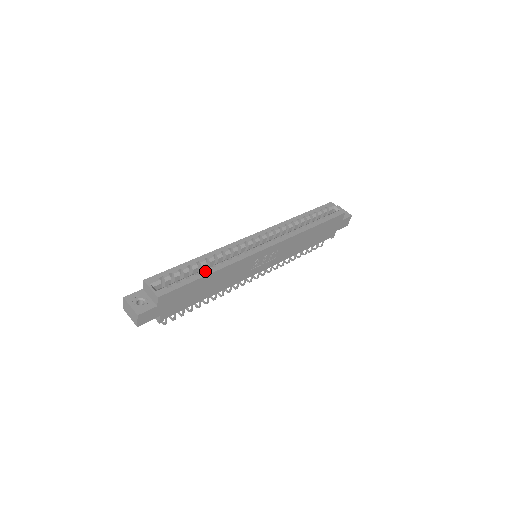
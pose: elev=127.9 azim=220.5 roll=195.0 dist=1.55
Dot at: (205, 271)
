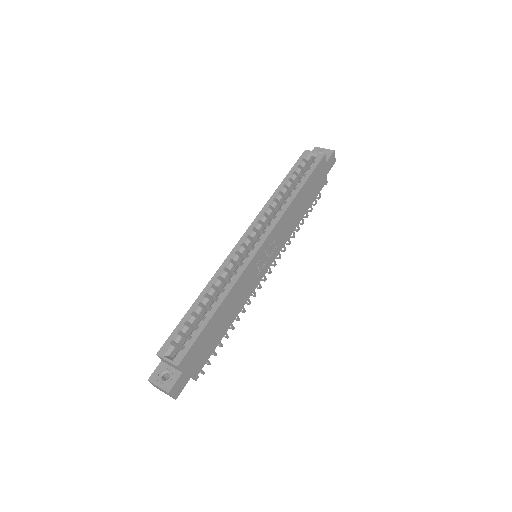
Dot at: (210, 310)
